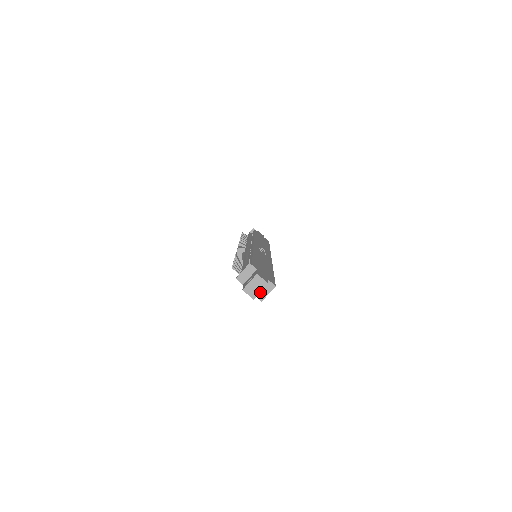
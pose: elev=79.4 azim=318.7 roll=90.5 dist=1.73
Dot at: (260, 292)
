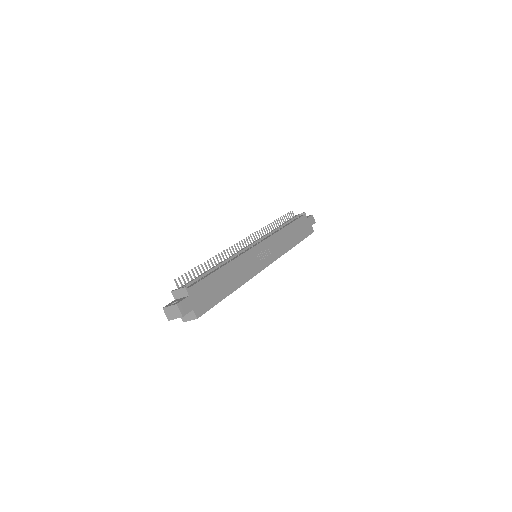
Dot at: occluded
